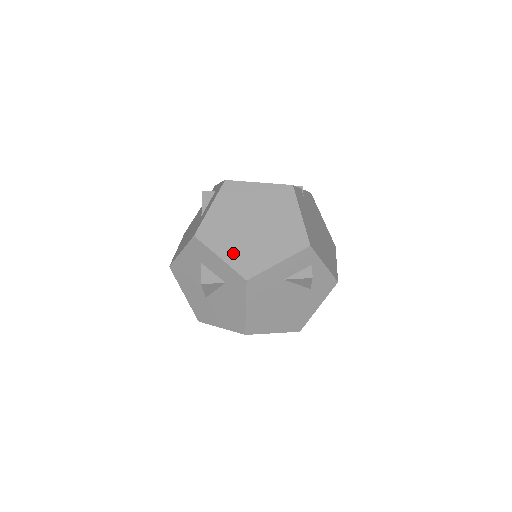
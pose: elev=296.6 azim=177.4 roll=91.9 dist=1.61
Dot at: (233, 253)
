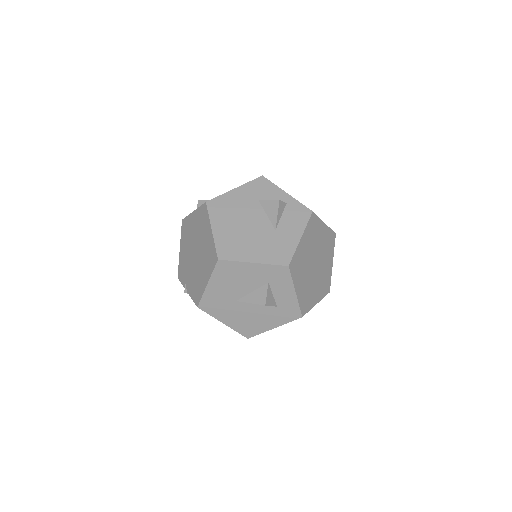
Dot at: (302, 290)
